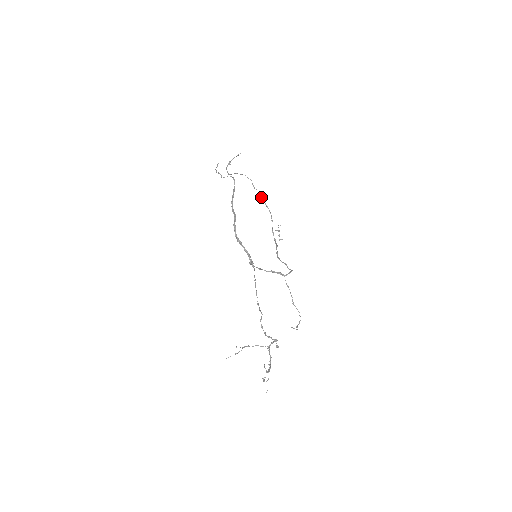
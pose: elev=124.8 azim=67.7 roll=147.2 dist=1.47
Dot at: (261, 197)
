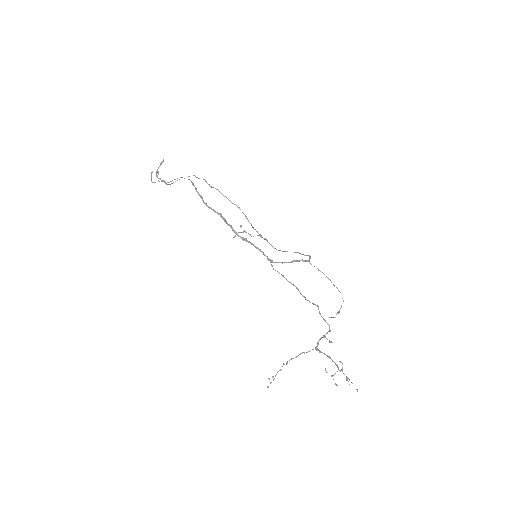
Dot at: (223, 195)
